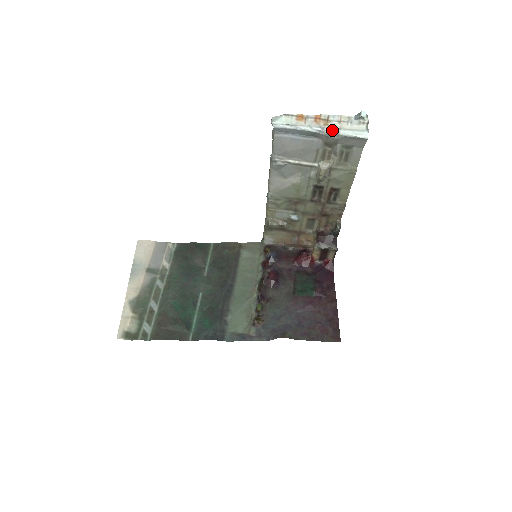
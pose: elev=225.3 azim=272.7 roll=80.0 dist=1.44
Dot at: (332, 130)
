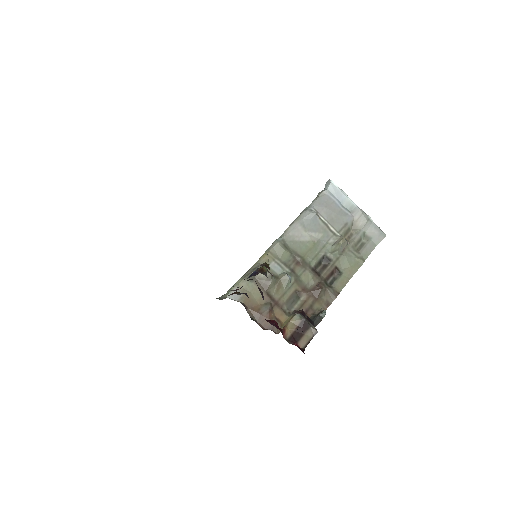
Dot at: occluded
